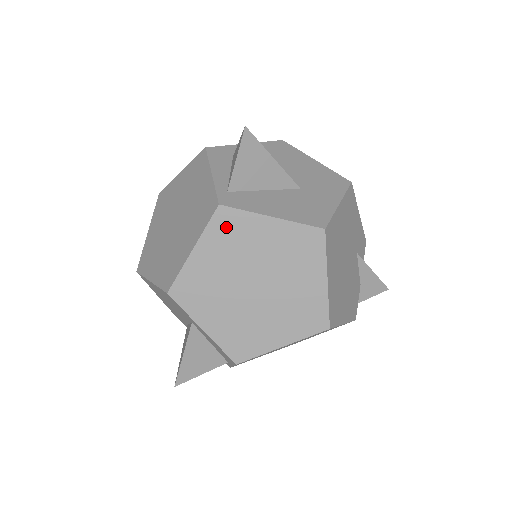
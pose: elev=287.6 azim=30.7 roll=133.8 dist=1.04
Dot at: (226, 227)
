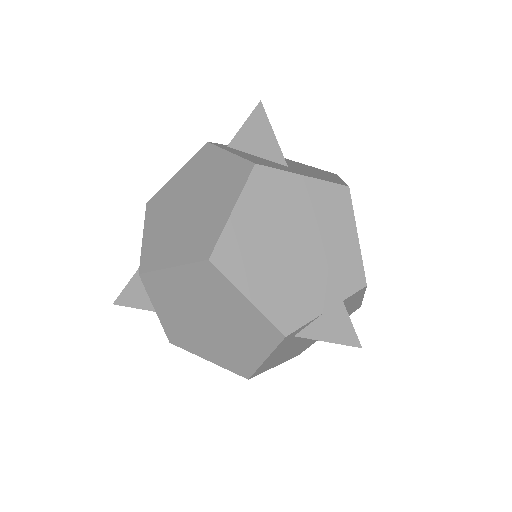
Dot at: (202, 158)
